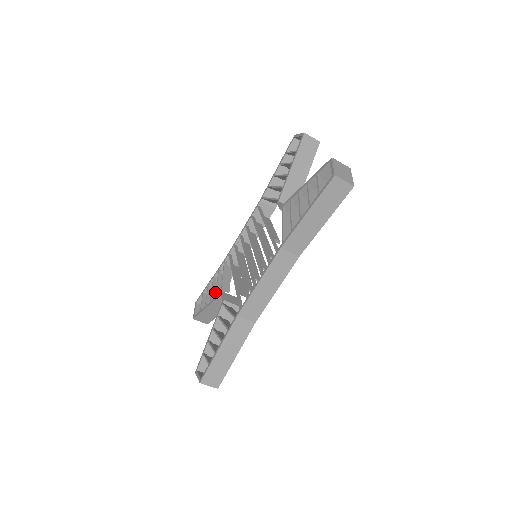
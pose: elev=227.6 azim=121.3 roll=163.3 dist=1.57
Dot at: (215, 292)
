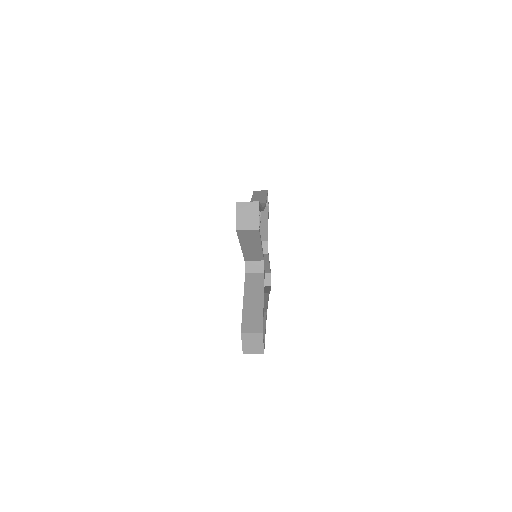
Dot at: occluded
